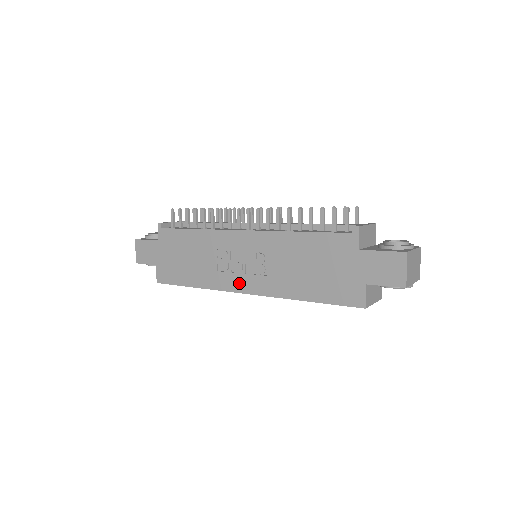
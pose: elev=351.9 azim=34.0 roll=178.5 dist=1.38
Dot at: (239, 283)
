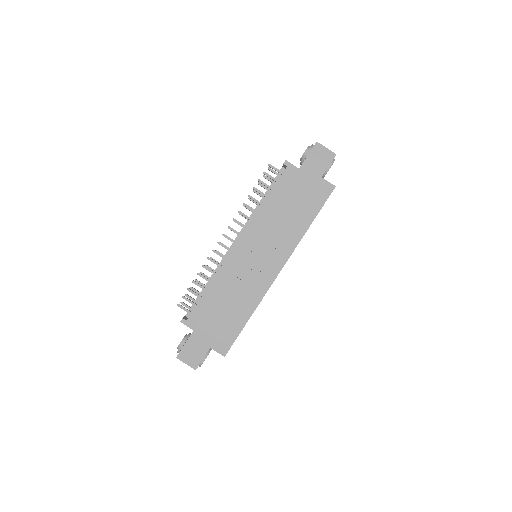
Dot at: (270, 272)
